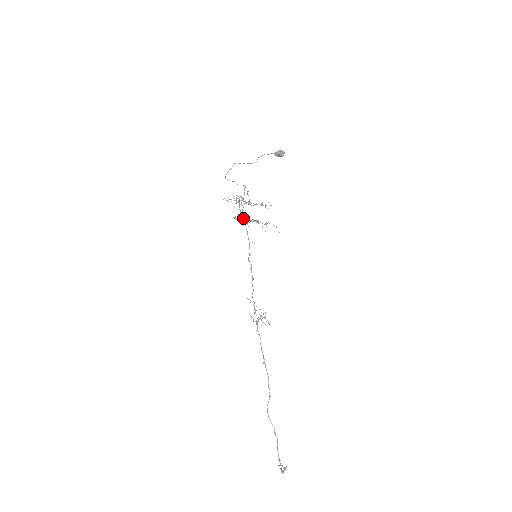
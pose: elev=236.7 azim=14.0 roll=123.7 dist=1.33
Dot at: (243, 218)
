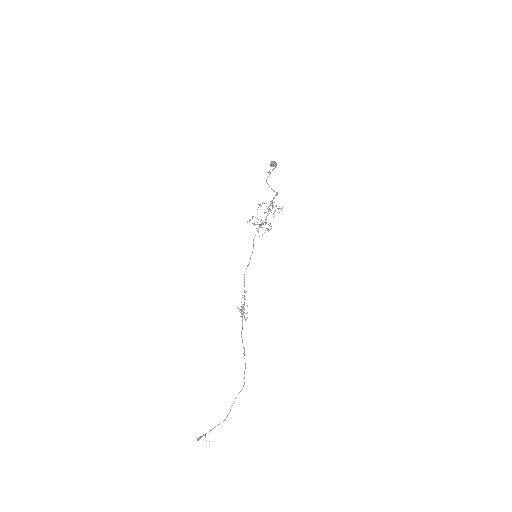
Dot at: (265, 221)
